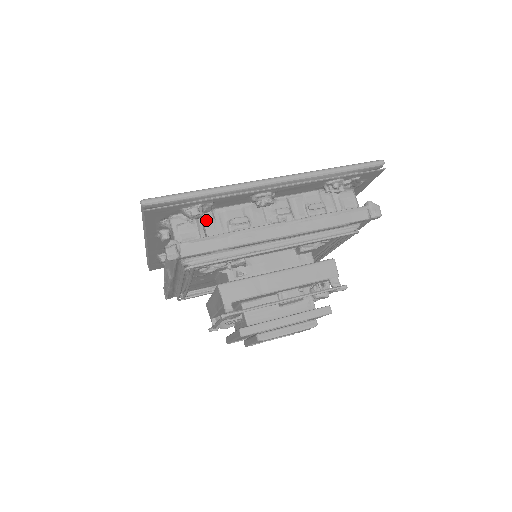
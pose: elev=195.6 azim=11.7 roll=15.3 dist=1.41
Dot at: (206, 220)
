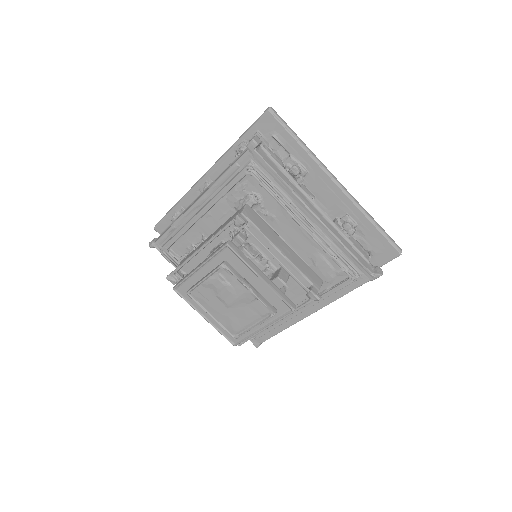
Dot at: occluded
